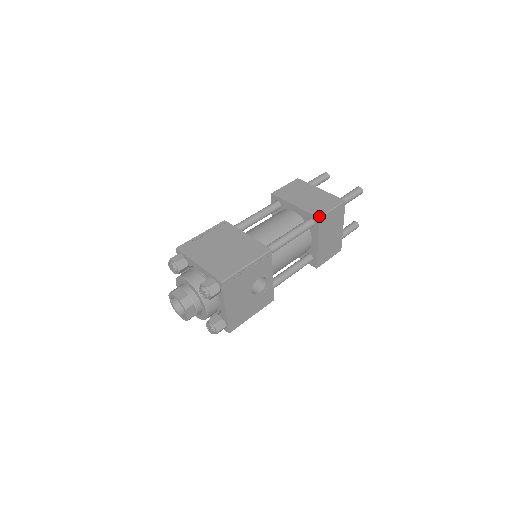
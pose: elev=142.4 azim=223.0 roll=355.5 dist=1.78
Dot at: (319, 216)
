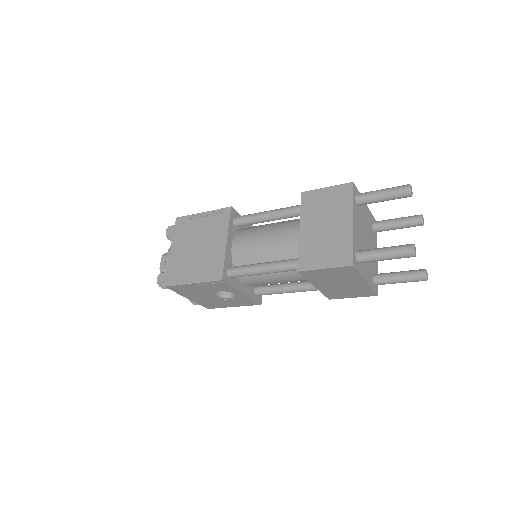
Dot at: (300, 268)
